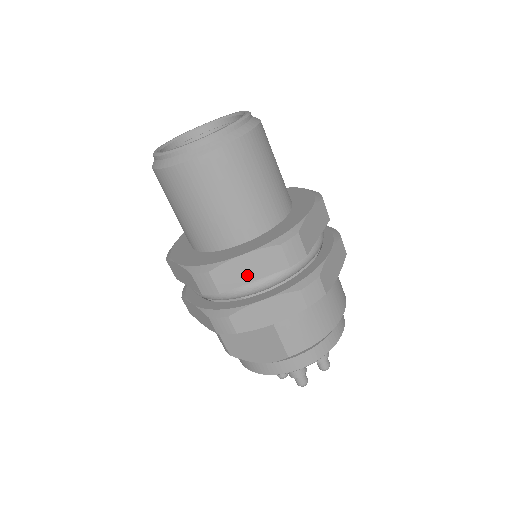
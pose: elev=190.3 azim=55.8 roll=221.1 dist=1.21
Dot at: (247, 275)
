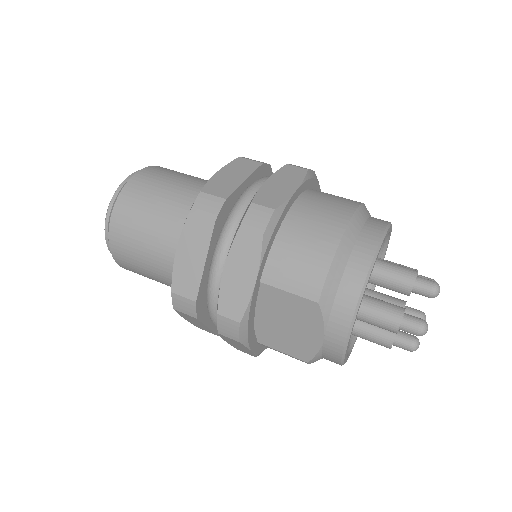
Dot at: (196, 264)
